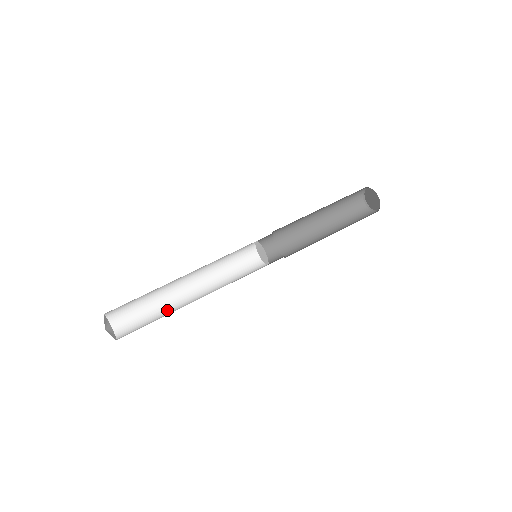
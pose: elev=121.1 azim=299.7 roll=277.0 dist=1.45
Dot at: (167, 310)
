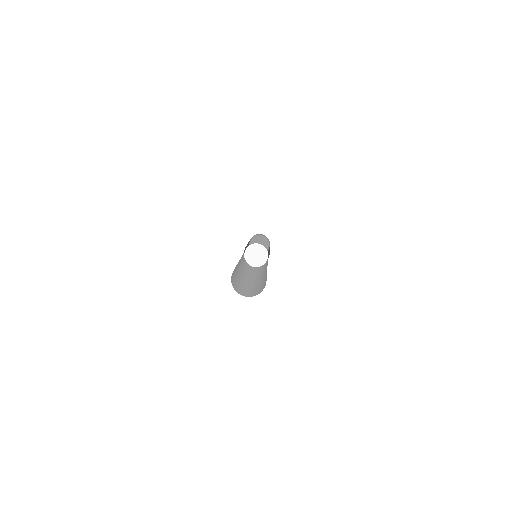
Dot at: (263, 279)
